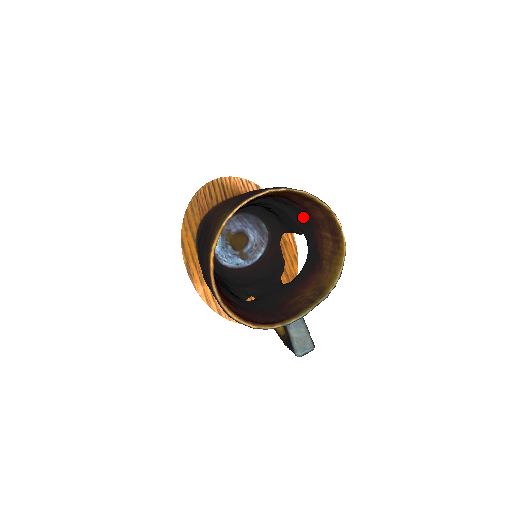
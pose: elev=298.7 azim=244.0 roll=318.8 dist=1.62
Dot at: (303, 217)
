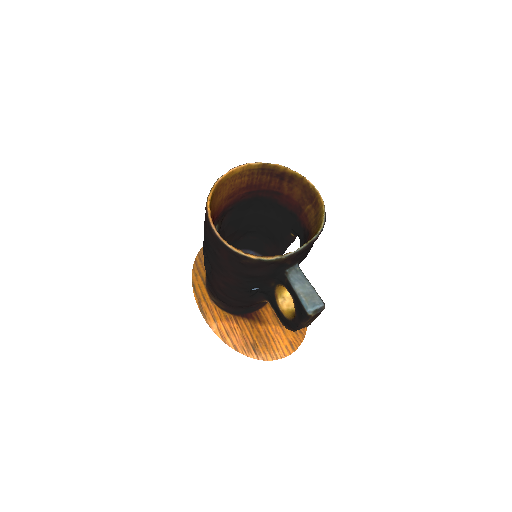
Dot at: (289, 213)
